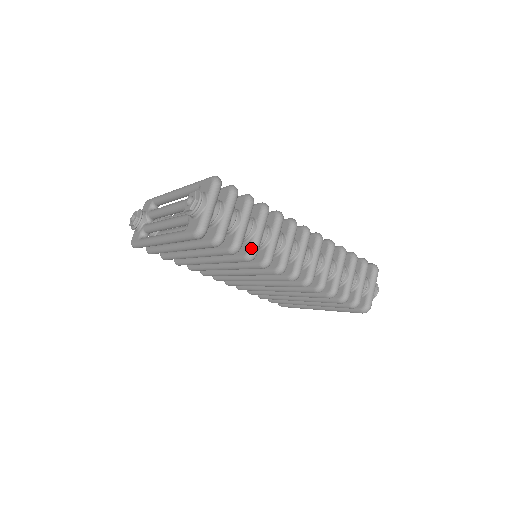
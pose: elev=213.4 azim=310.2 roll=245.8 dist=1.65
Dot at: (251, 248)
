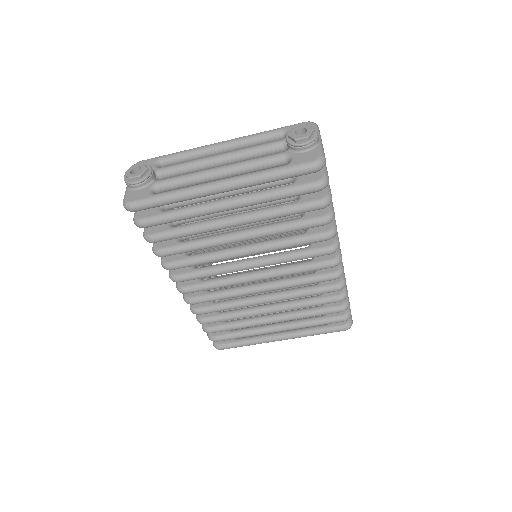
Dot at: (331, 208)
